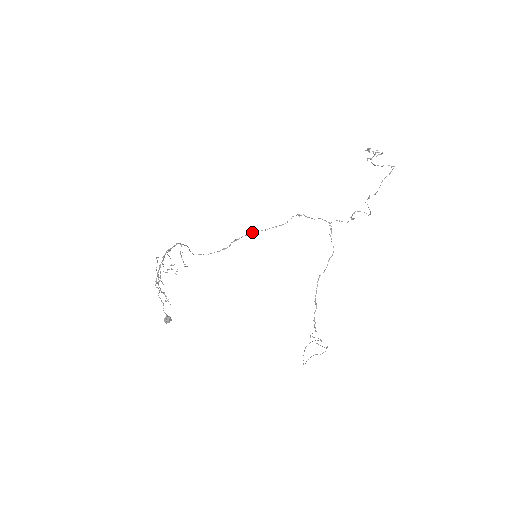
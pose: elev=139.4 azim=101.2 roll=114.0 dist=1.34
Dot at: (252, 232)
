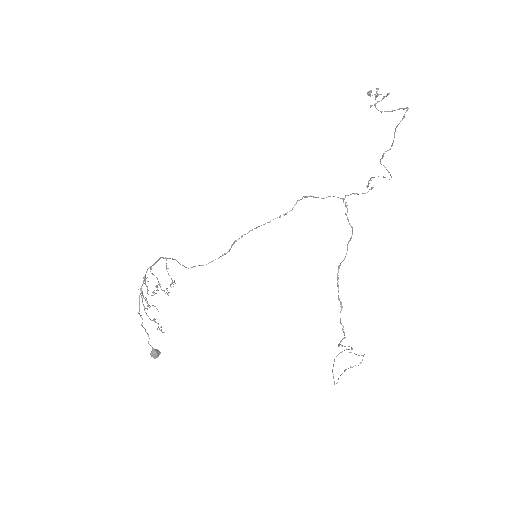
Dot at: occluded
